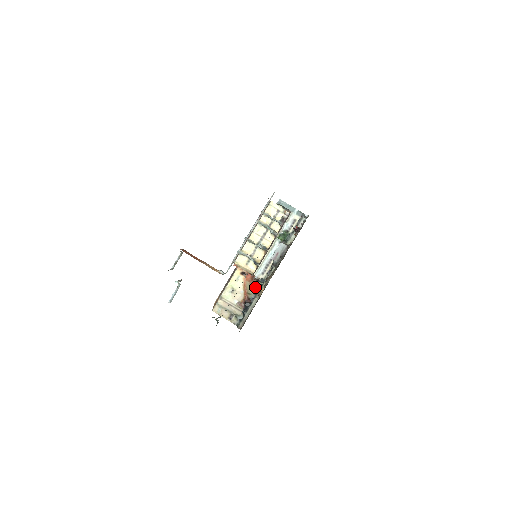
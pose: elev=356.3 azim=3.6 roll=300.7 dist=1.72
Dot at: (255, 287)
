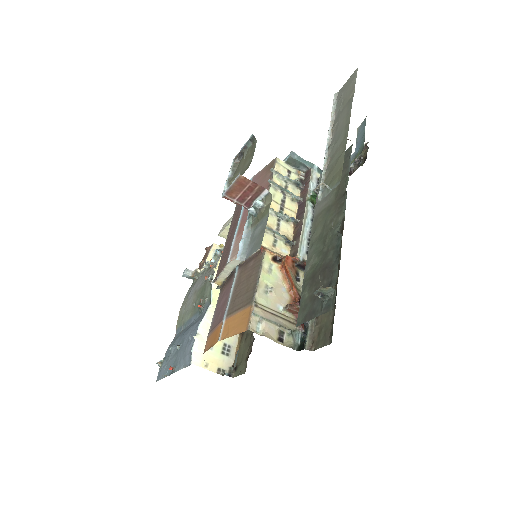
Dot at: (300, 279)
